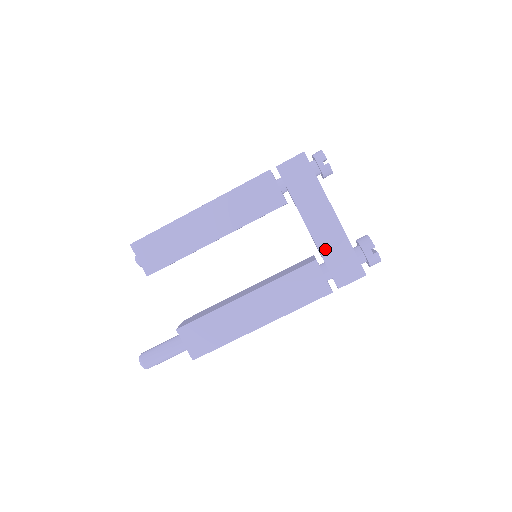
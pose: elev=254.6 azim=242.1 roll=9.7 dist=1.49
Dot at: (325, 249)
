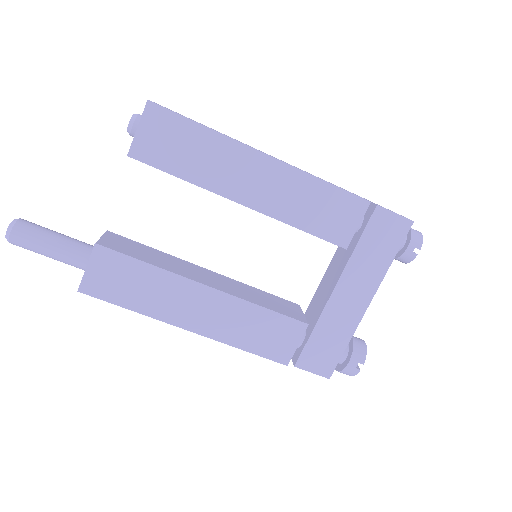
Dot at: (325, 323)
